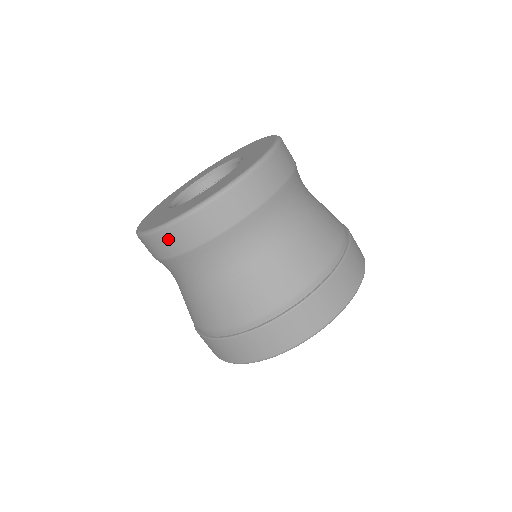
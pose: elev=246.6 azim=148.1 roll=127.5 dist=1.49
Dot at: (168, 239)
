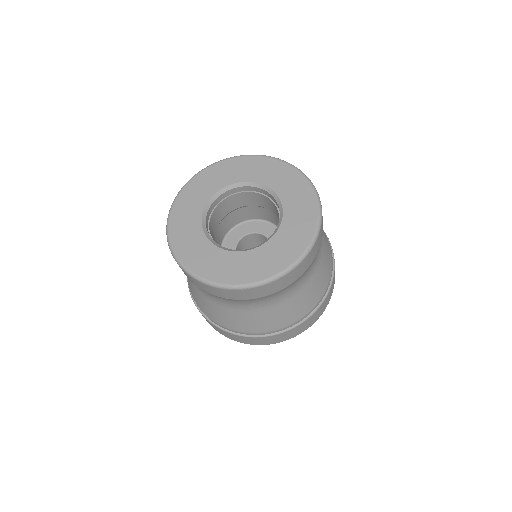
Dot at: (233, 293)
